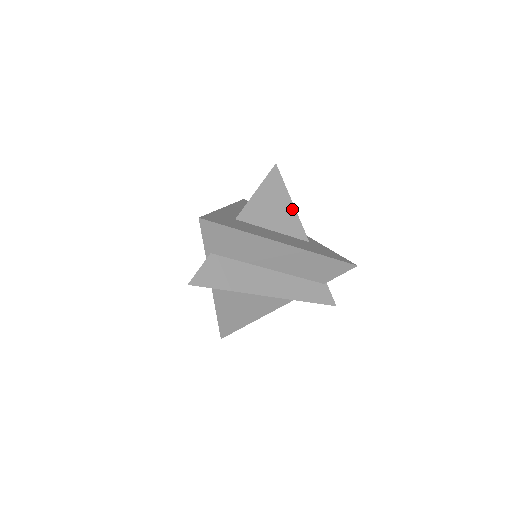
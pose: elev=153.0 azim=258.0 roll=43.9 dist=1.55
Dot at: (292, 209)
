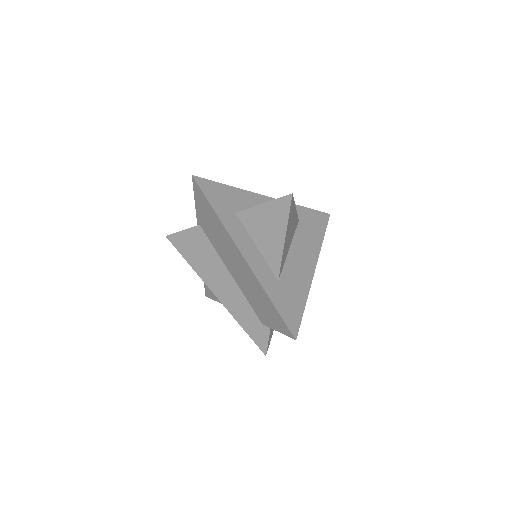
Dot at: (295, 214)
